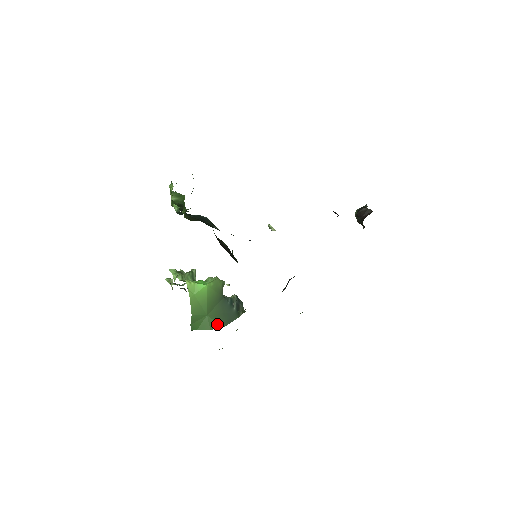
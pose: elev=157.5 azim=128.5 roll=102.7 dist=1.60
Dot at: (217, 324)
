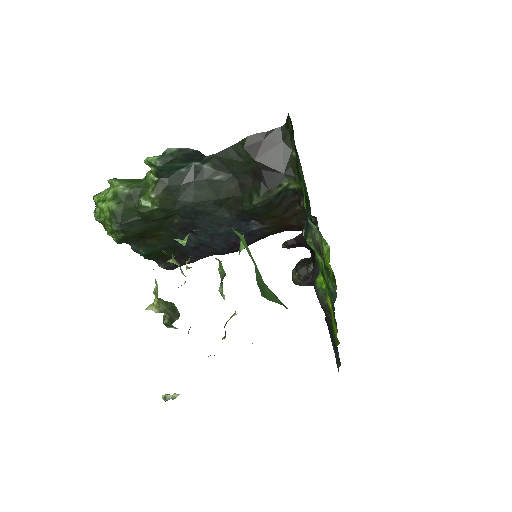
Dot at: occluded
